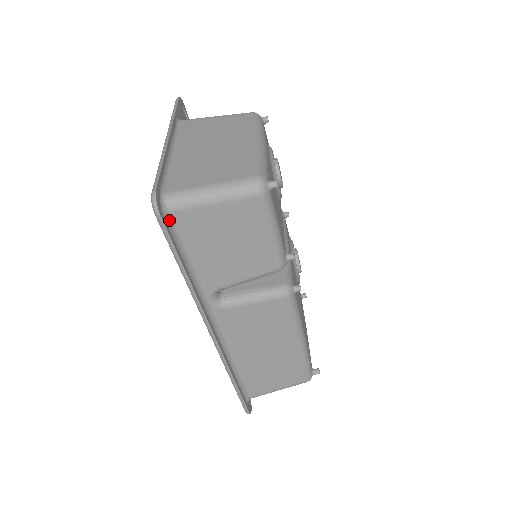
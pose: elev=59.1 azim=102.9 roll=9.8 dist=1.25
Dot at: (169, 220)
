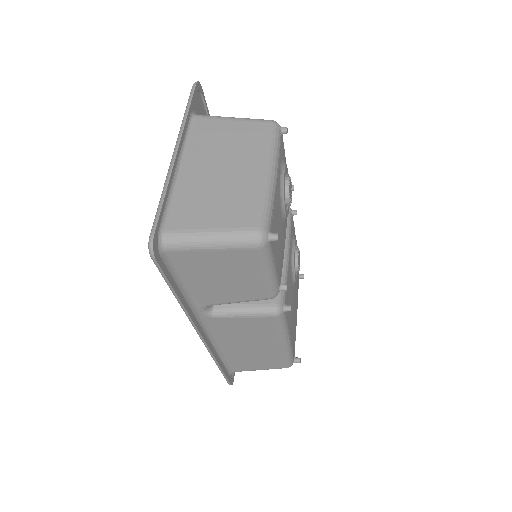
Dot at: (166, 257)
